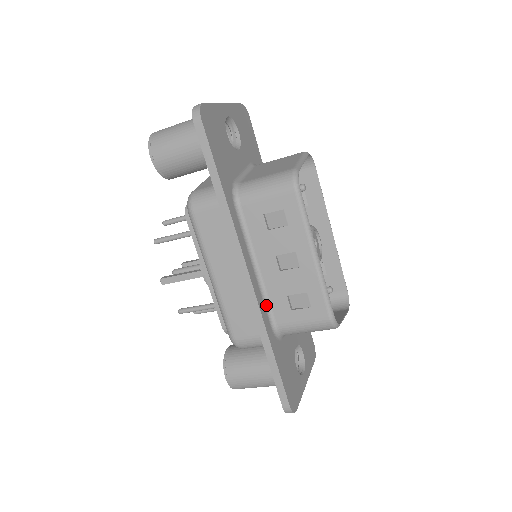
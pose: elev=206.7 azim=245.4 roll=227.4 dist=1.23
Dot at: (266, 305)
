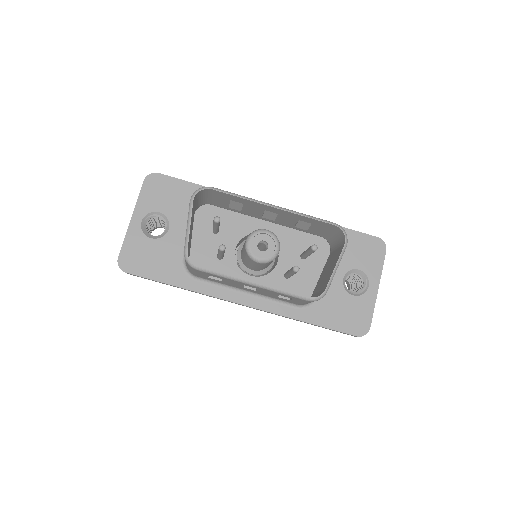
Dot at: (278, 301)
